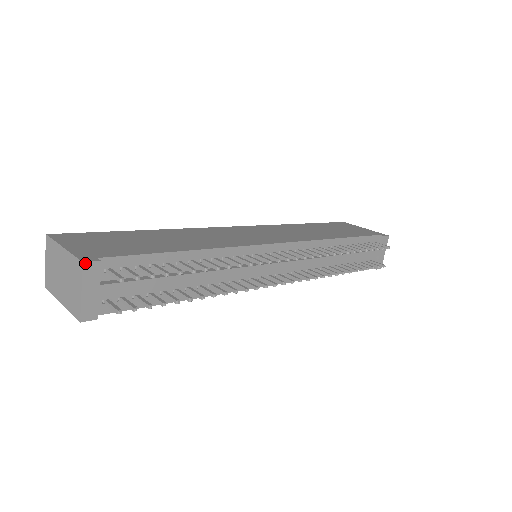
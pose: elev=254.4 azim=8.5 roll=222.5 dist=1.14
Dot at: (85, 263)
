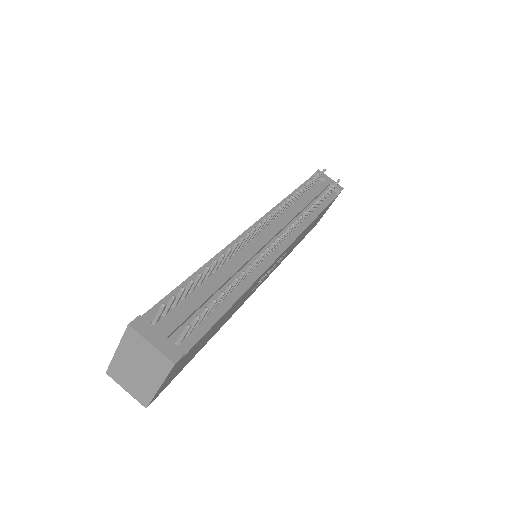
Dot at: (130, 324)
